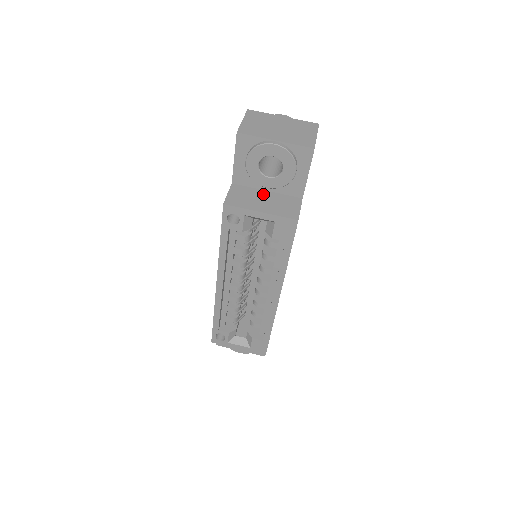
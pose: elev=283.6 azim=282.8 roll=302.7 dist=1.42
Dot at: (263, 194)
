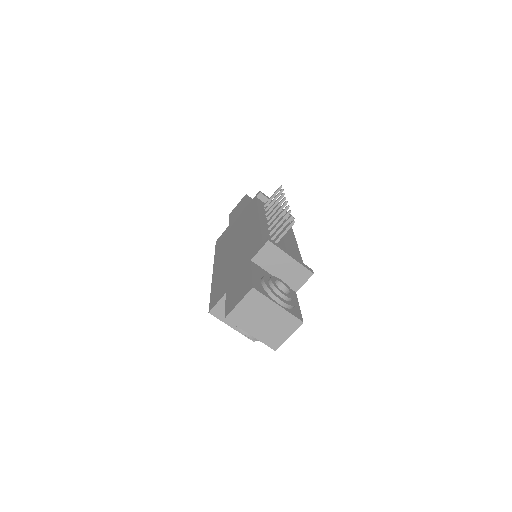
Dot at: occluded
